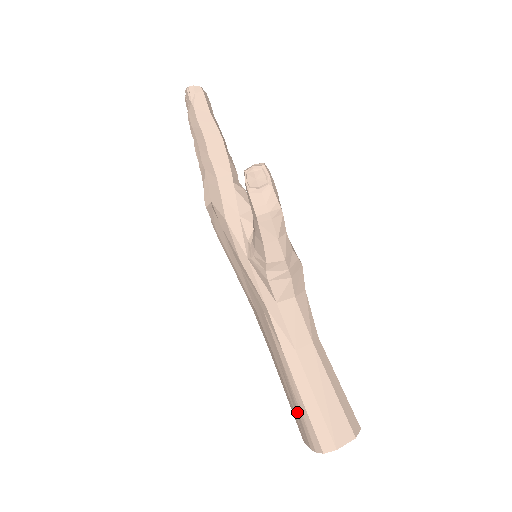
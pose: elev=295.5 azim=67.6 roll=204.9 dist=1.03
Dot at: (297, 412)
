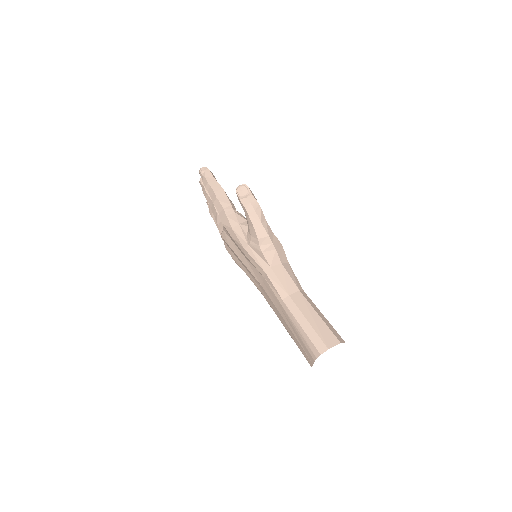
Dot at: (300, 339)
